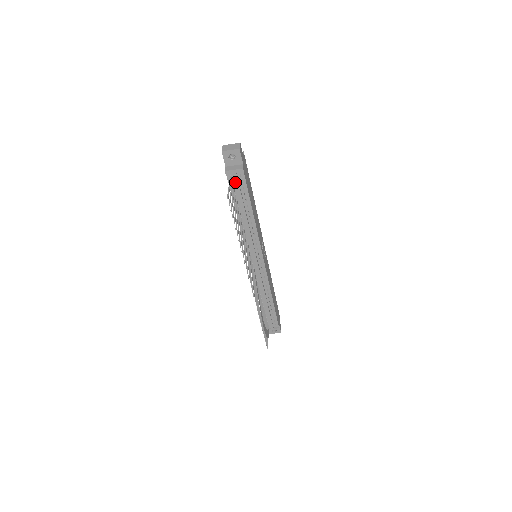
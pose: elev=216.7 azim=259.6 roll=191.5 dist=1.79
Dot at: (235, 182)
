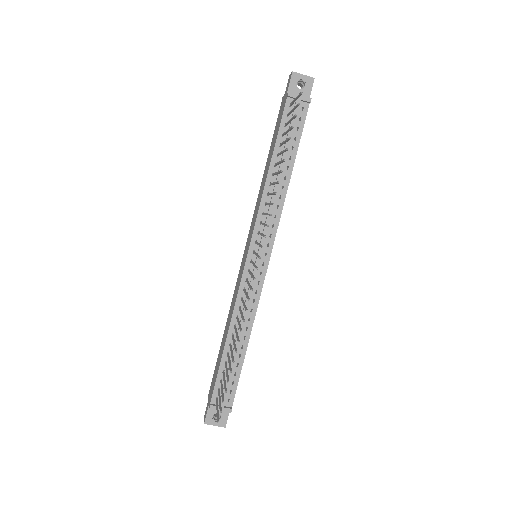
Dot at: (293, 113)
